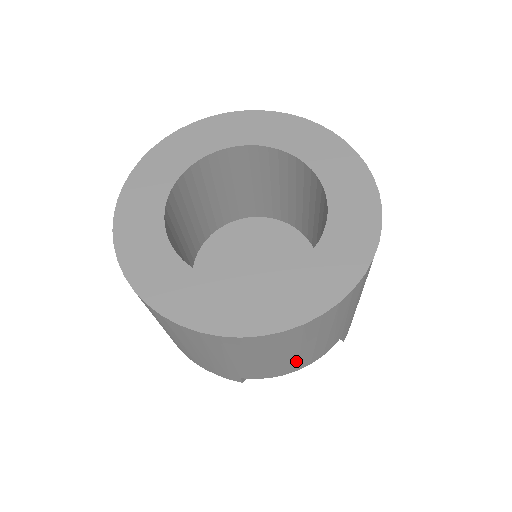
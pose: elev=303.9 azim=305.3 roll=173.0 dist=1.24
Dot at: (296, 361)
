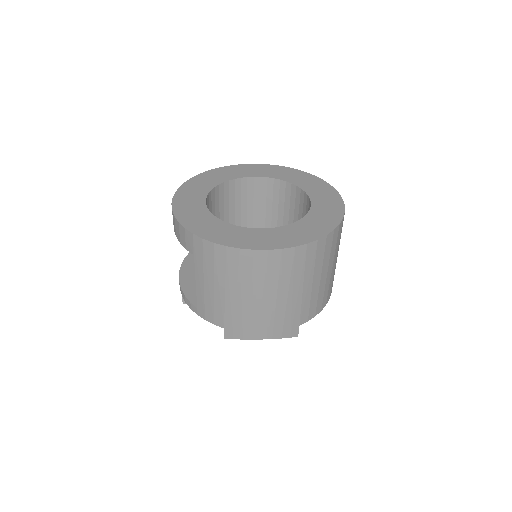
Dot at: (328, 286)
